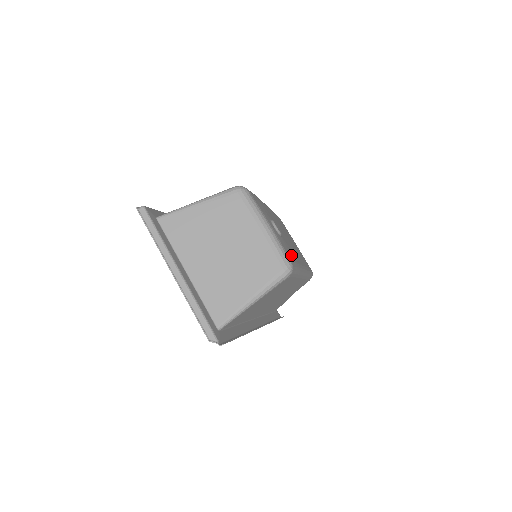
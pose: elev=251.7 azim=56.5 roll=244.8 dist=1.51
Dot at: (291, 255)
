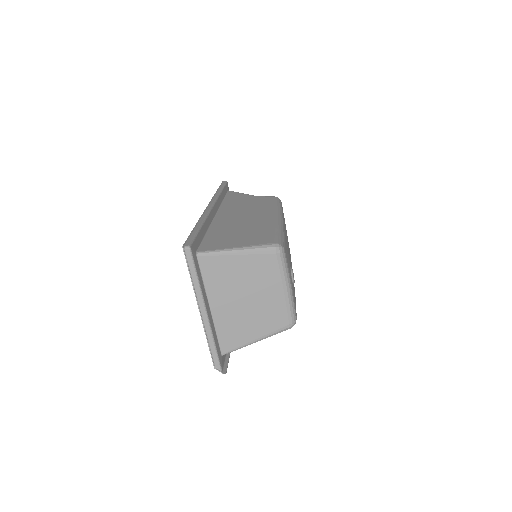
Dot at: (295, 300)
